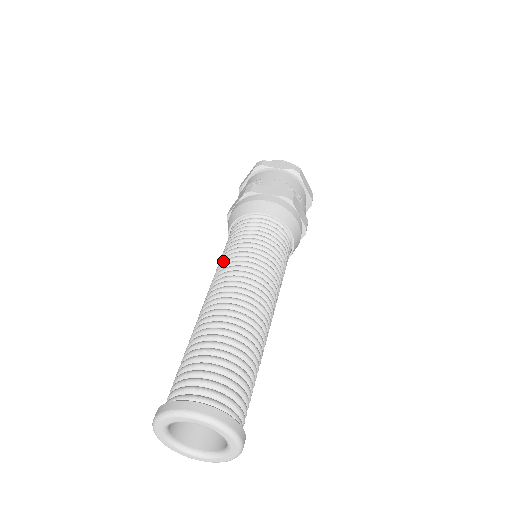
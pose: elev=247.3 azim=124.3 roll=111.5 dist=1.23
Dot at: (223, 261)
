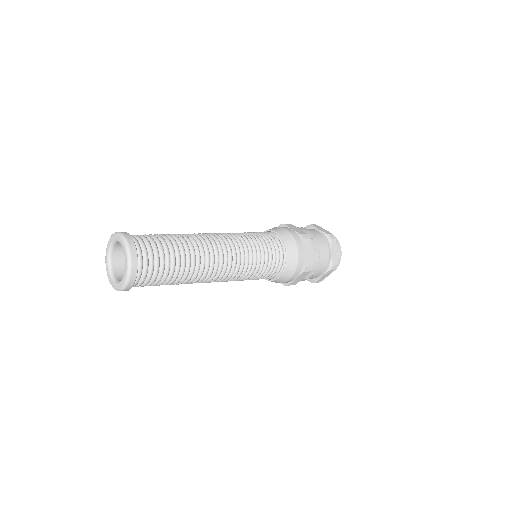
Dot at: occluded
